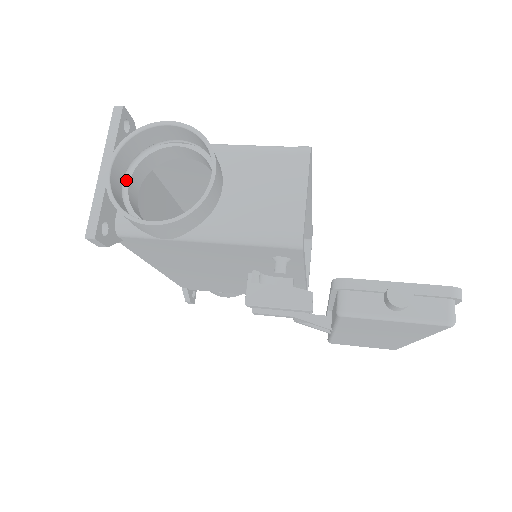
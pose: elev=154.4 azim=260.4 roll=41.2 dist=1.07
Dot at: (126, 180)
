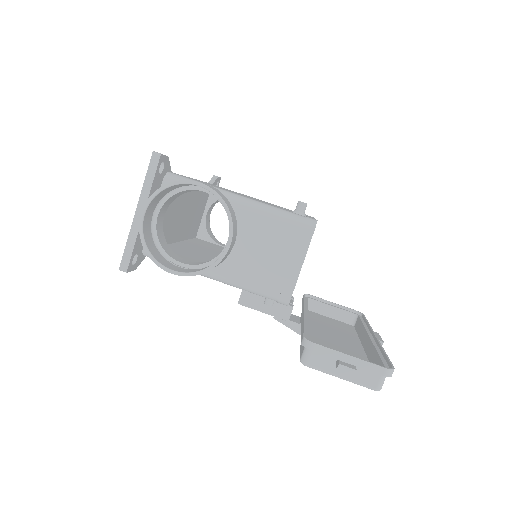
Dot at: (156, 212)
